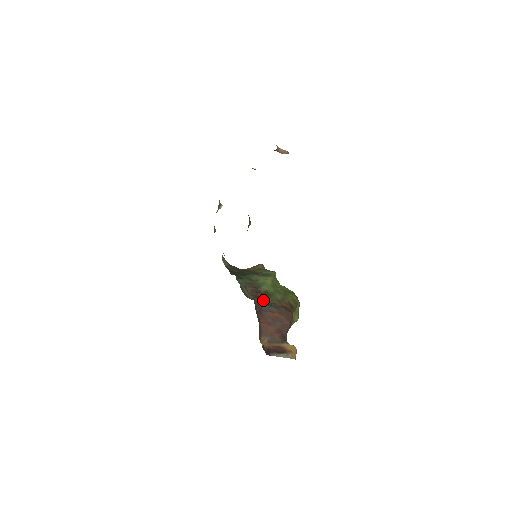
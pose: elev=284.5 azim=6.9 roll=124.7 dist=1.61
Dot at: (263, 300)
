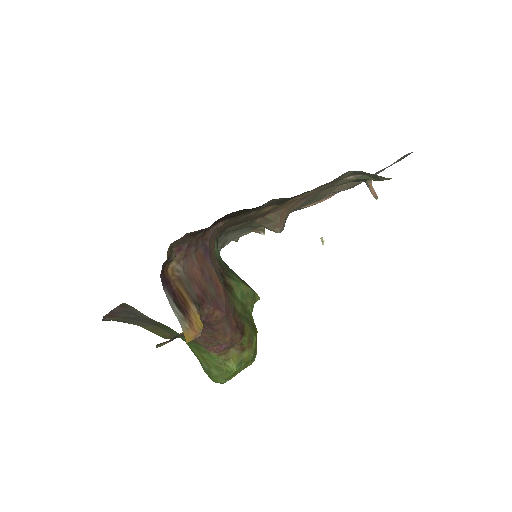
Dot at: occluded
